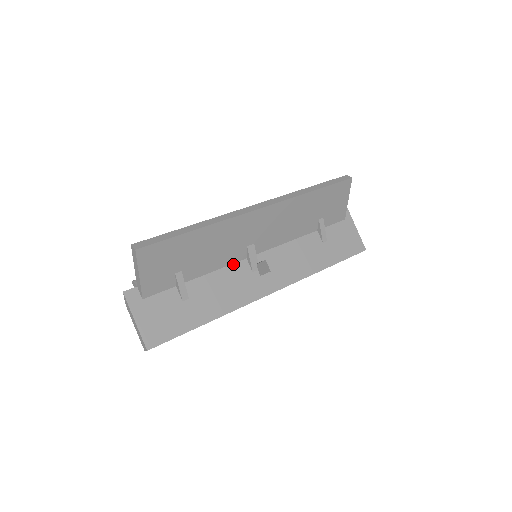
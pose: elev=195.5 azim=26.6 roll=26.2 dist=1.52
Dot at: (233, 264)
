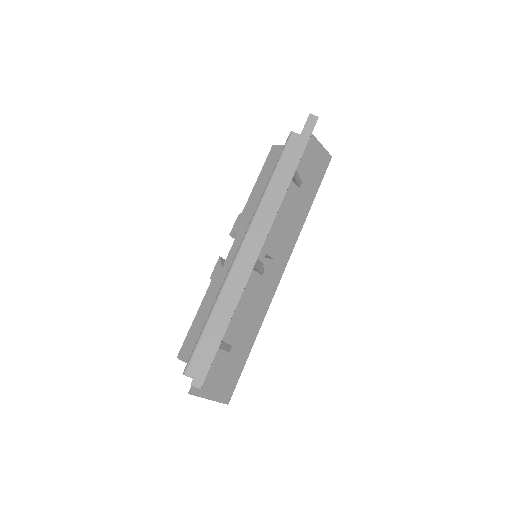
Dot at: (246, 285)
